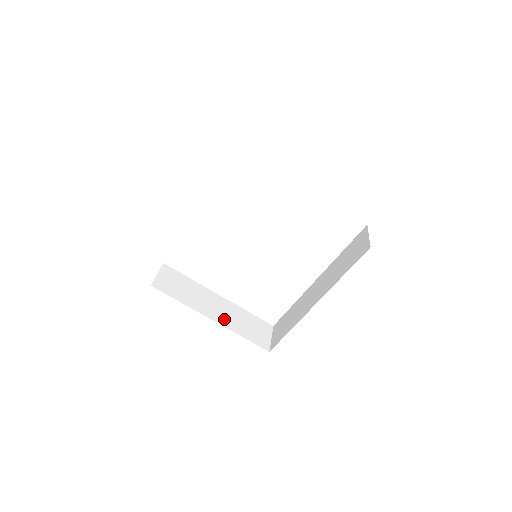
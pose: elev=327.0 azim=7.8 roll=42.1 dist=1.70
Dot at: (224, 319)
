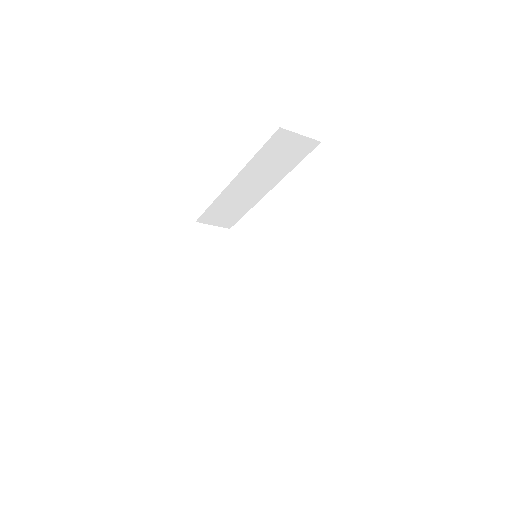
Dot at: (206, 298)
